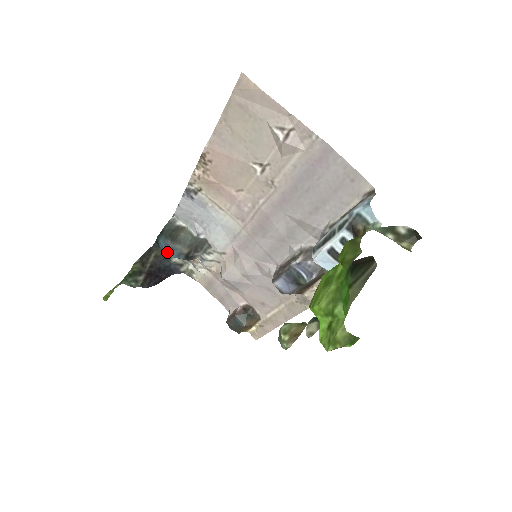
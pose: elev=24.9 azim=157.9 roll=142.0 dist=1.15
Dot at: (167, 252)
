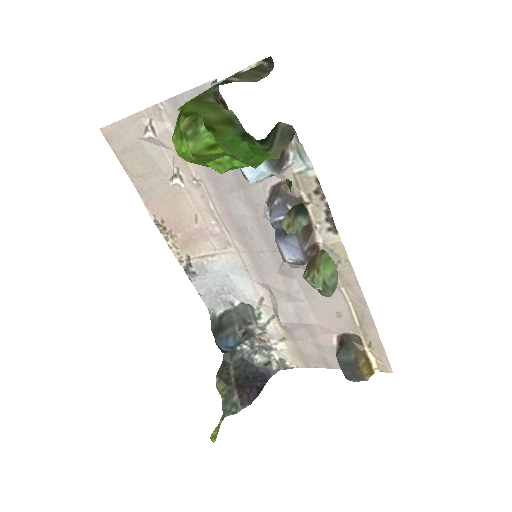
Dot at: (225, 345)
